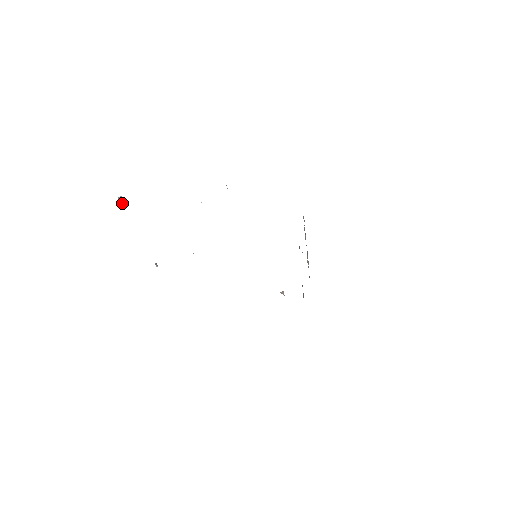
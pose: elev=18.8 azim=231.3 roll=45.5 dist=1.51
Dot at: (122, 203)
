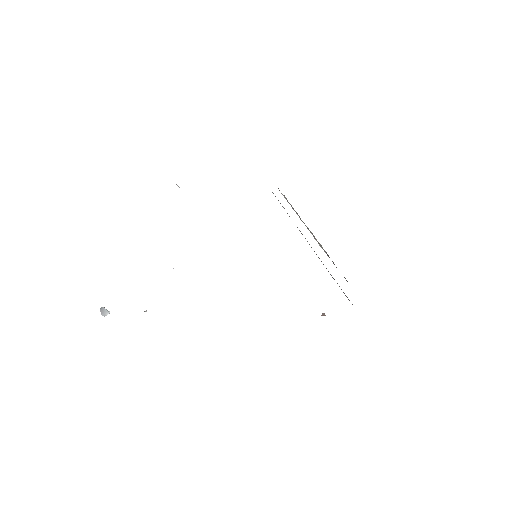
Dot at: (106, 314)
